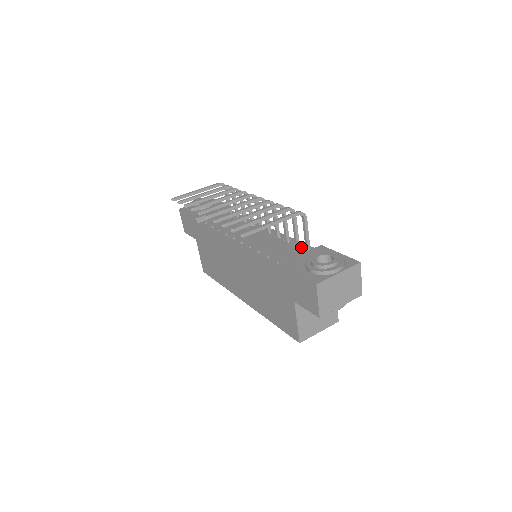
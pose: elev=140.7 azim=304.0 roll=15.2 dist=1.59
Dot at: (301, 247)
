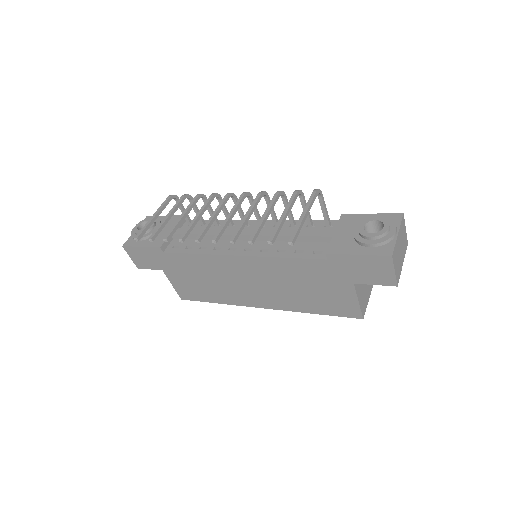
Dot at: (317, 225)
